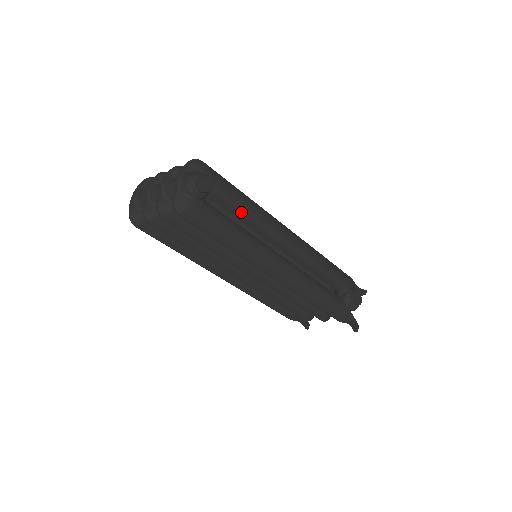
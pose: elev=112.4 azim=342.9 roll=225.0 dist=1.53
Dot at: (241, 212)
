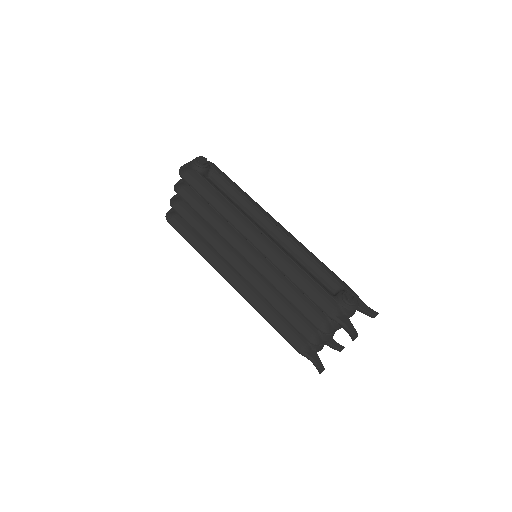
Dot at: (233, 193)
